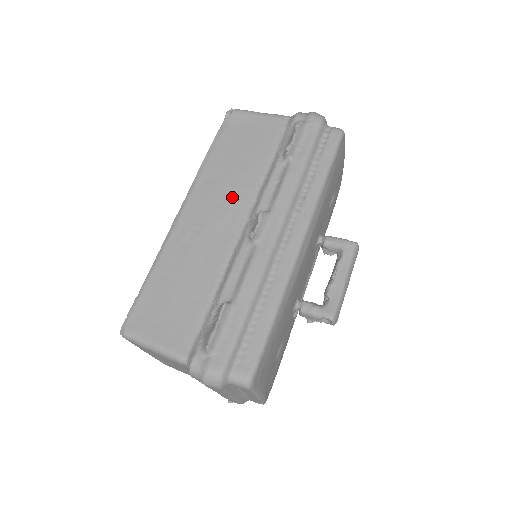
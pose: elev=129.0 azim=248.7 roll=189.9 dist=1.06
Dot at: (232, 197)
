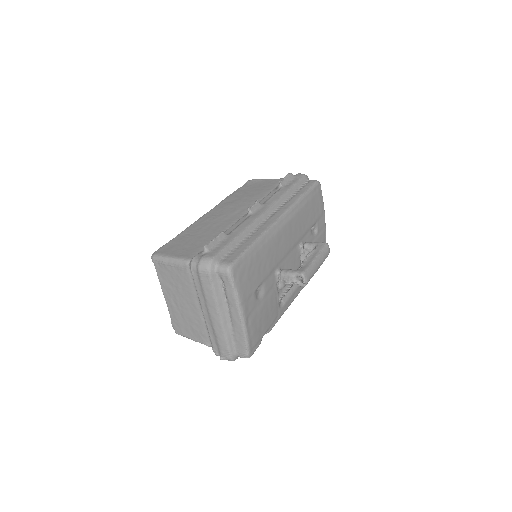
Dot at: (241, 205)
